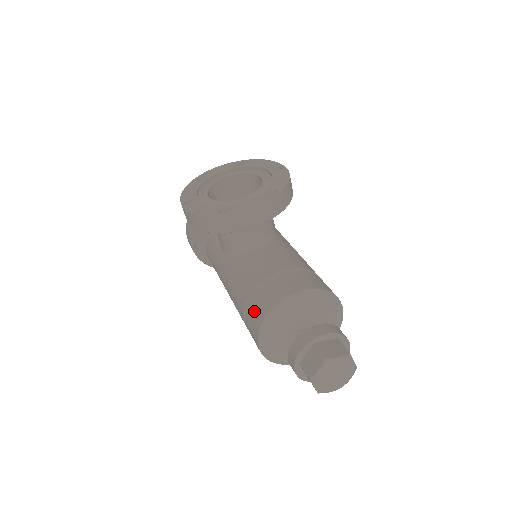
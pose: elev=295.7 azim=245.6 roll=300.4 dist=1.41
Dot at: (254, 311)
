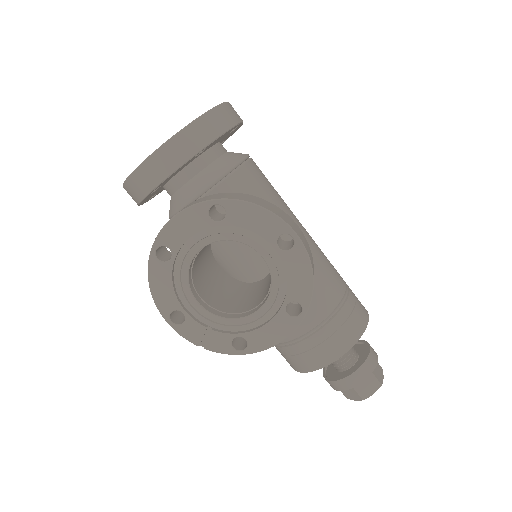
Dot at: (285, 358)
